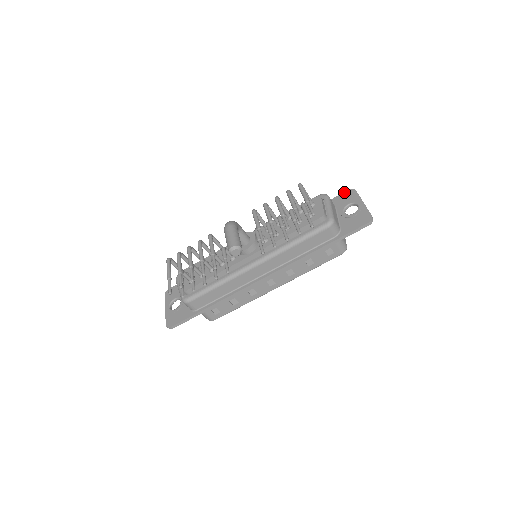
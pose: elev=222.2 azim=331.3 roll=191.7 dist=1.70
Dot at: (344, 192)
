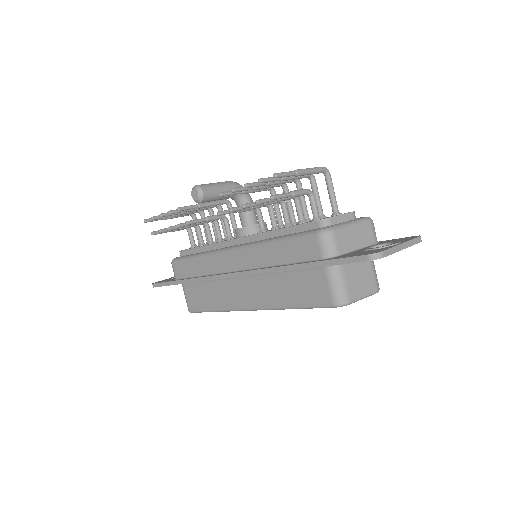
Dot at: occluded
